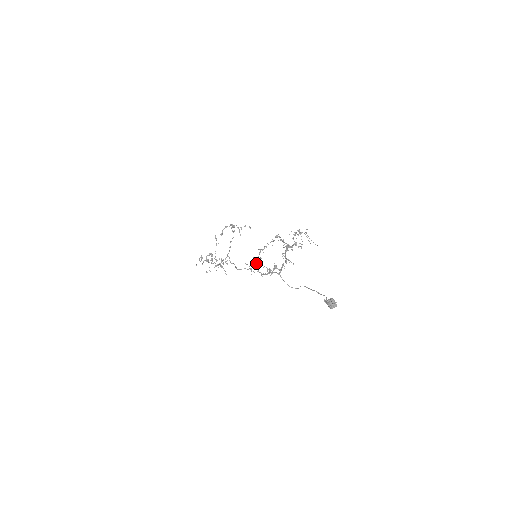
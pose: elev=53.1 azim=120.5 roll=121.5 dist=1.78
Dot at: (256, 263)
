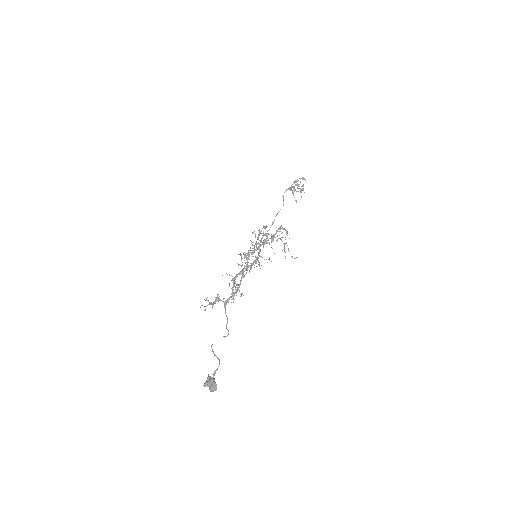
Dot at: occluded
